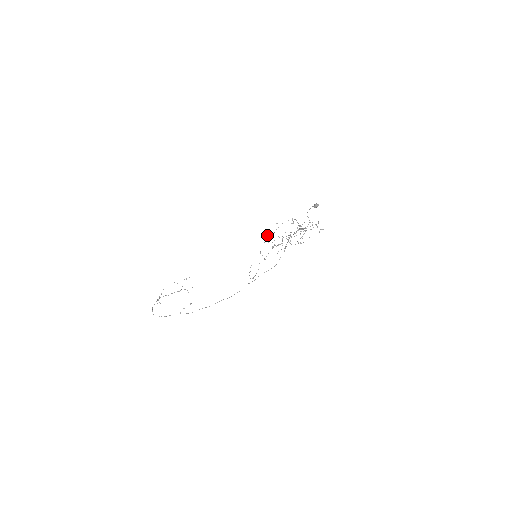
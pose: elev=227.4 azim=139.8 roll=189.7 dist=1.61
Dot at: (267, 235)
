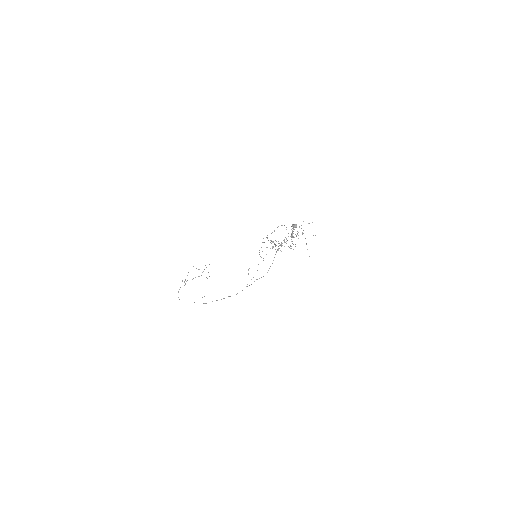
Dot at: occluded
